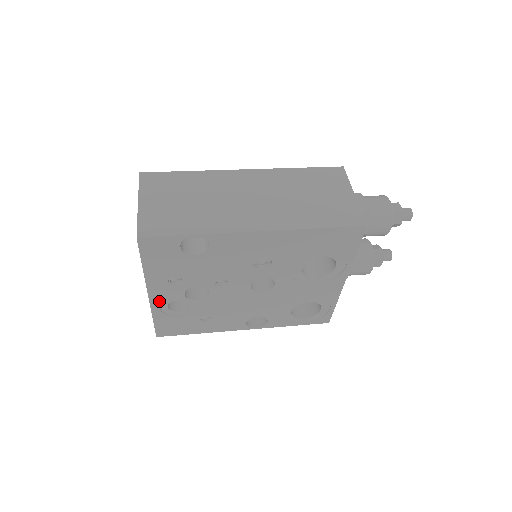
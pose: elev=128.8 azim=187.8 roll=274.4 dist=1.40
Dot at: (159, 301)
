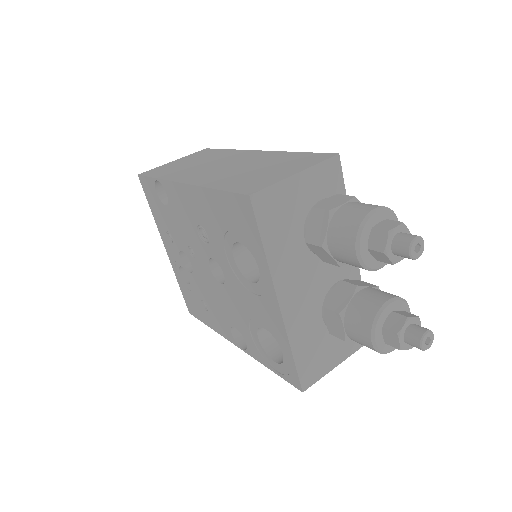
Dot at: (173, 261)
